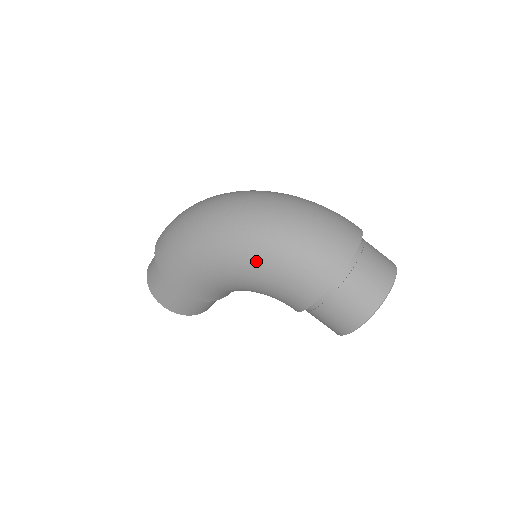
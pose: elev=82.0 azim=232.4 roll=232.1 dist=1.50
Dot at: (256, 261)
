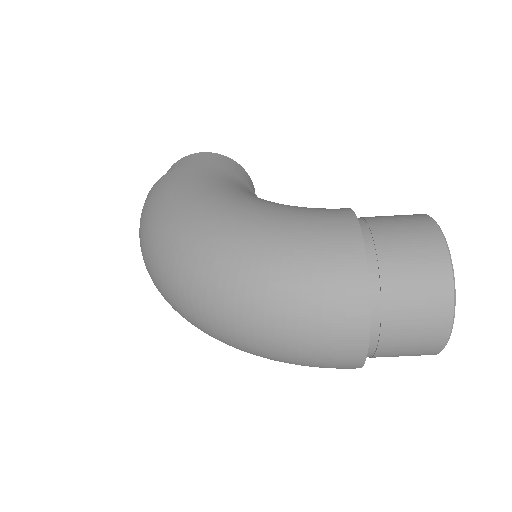
Dot at: occluded
